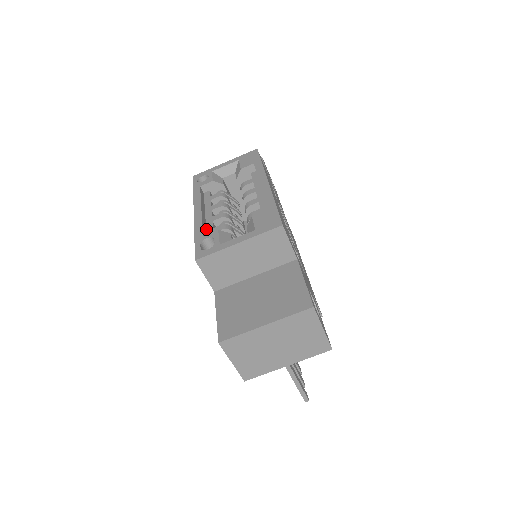
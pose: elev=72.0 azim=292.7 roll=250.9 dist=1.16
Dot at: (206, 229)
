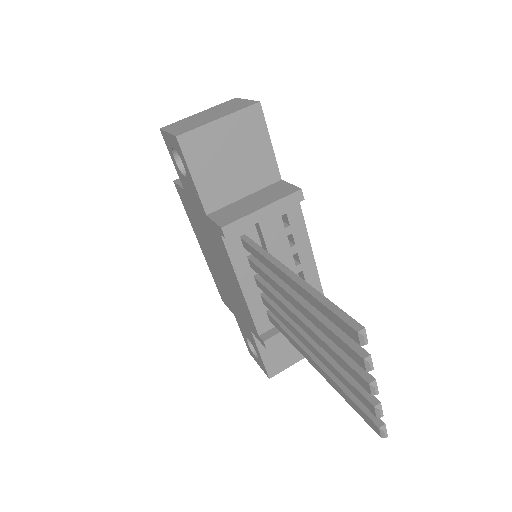
Dot at: occluded
